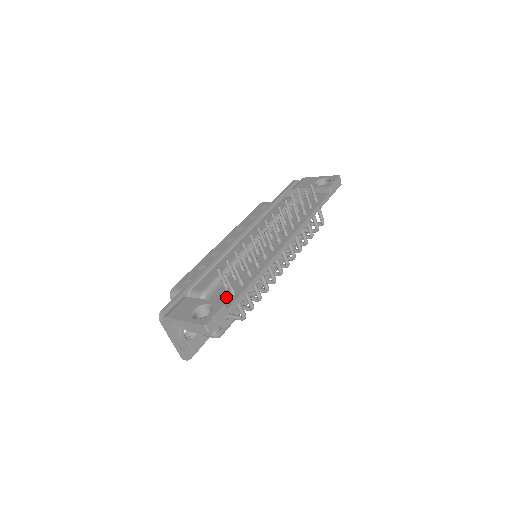
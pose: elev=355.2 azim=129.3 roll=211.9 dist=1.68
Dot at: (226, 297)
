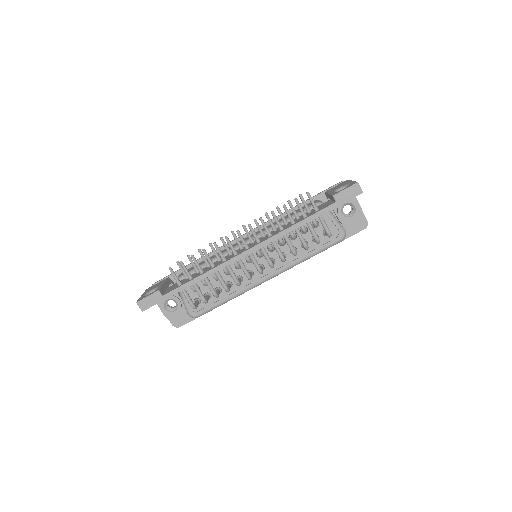
Dot at: (176, 286)
